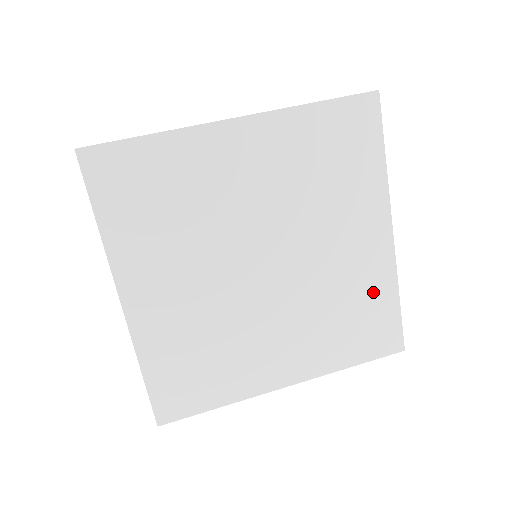
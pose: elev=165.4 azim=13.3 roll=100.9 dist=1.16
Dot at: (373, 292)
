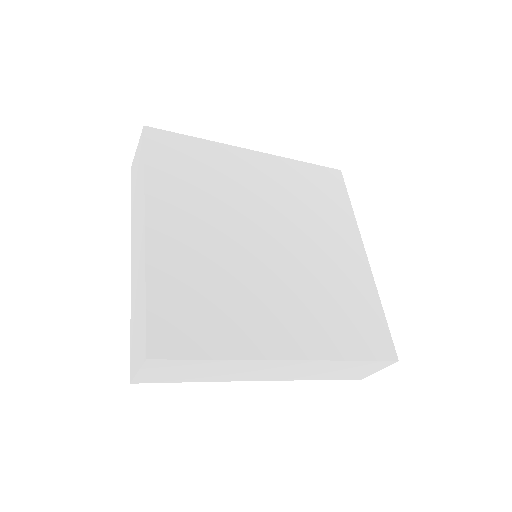
Dot at: (359, 295)
